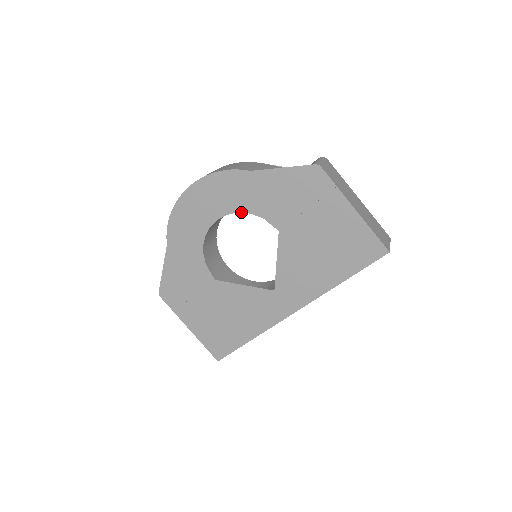
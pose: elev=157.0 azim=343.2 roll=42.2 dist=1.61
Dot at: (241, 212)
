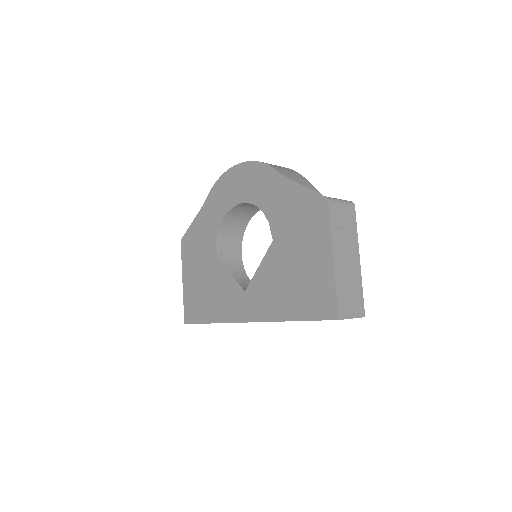
Dot at: (258, 207)
